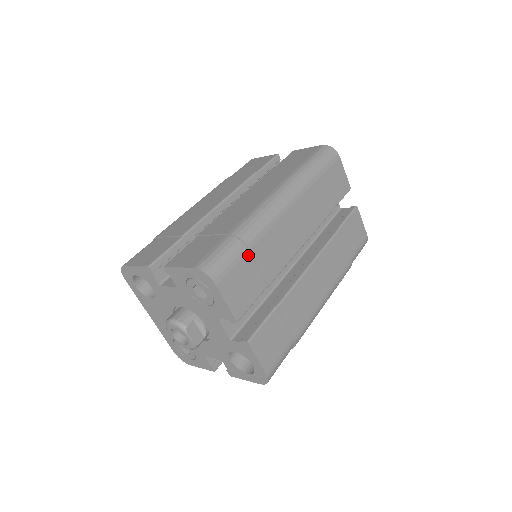
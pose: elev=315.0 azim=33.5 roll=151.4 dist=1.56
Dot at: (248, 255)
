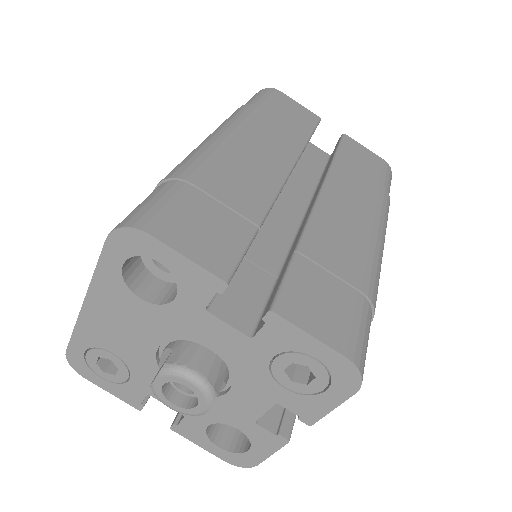
Dot at: occluded
